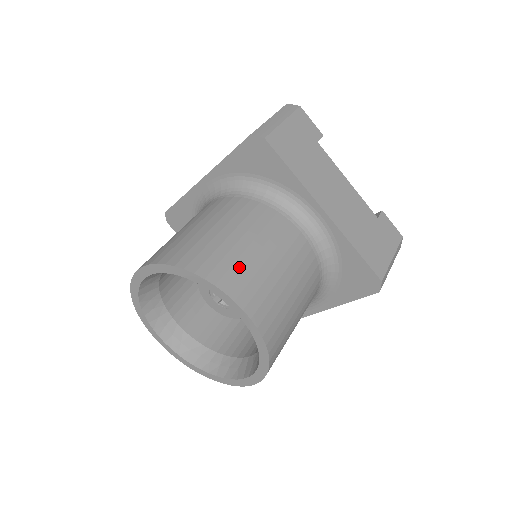
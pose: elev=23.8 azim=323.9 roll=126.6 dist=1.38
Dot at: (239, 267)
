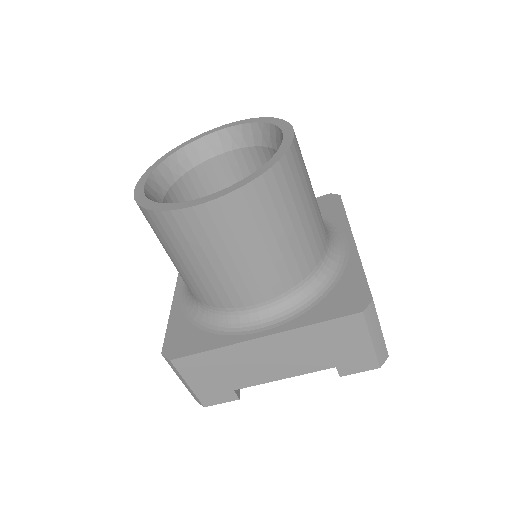
Dot at: occluded
